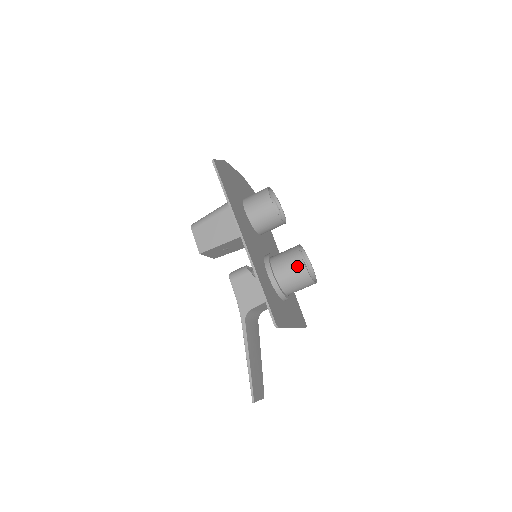
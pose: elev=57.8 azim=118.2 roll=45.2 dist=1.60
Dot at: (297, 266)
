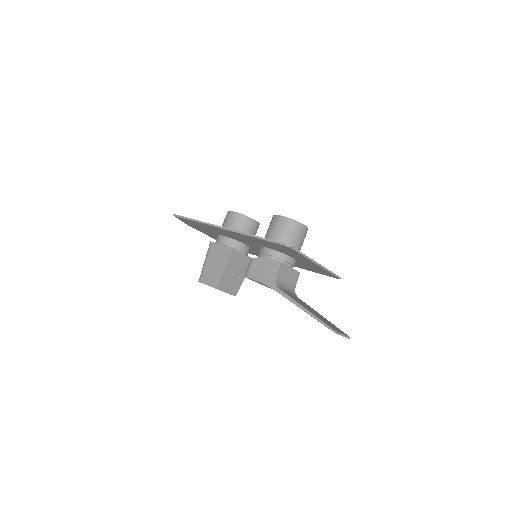
Dot at: (280, 222)
